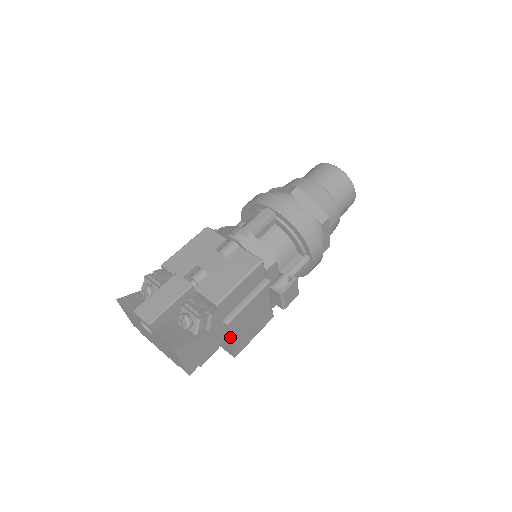
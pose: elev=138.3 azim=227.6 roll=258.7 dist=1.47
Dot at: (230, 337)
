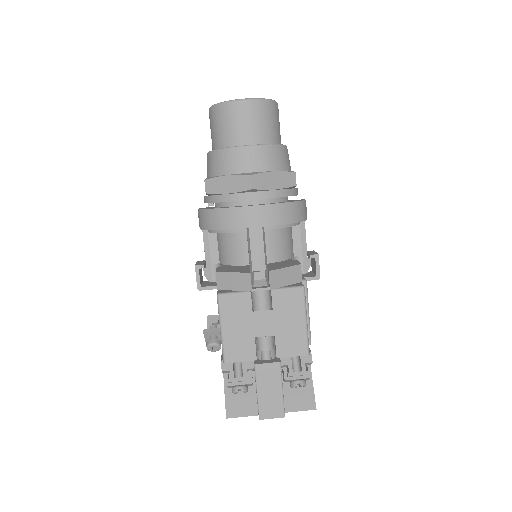
Dot at: occluded
